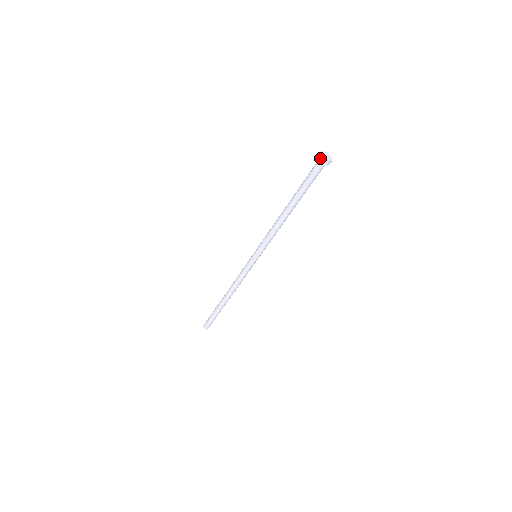
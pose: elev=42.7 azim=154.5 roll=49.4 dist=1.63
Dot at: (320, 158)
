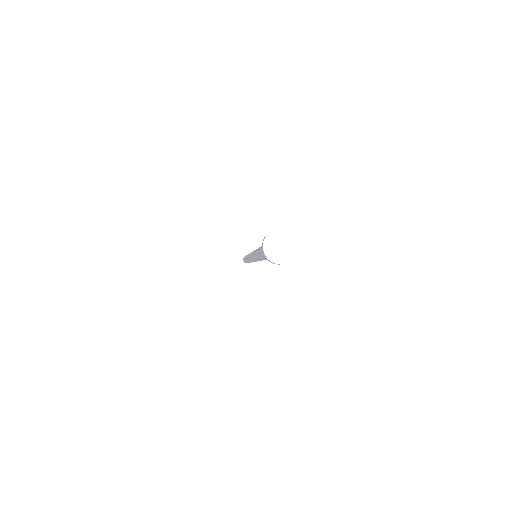
Dot at: occluded
